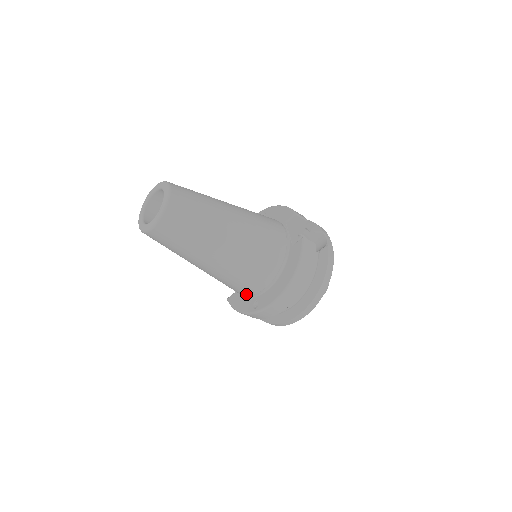
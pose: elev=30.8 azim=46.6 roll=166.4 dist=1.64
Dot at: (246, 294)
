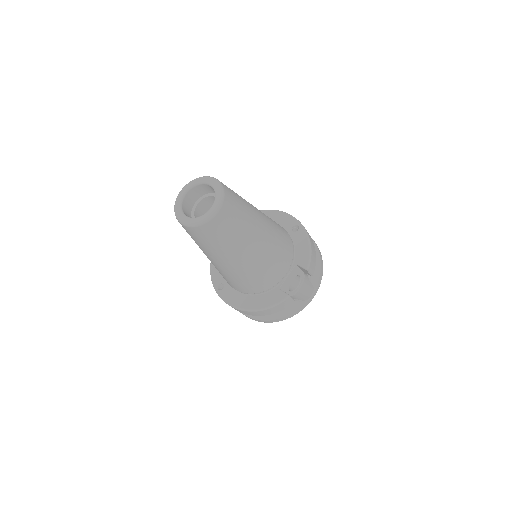
Dot at: occluded
